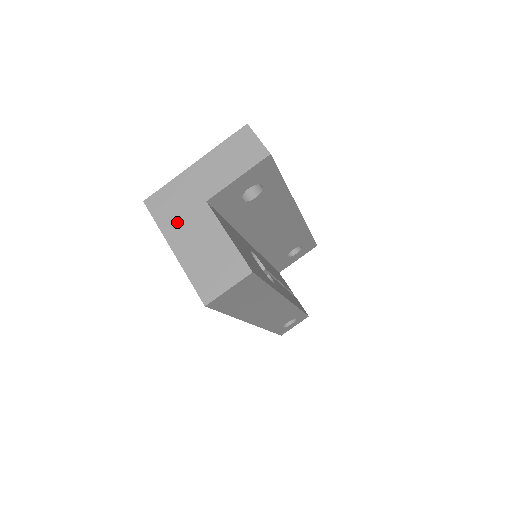
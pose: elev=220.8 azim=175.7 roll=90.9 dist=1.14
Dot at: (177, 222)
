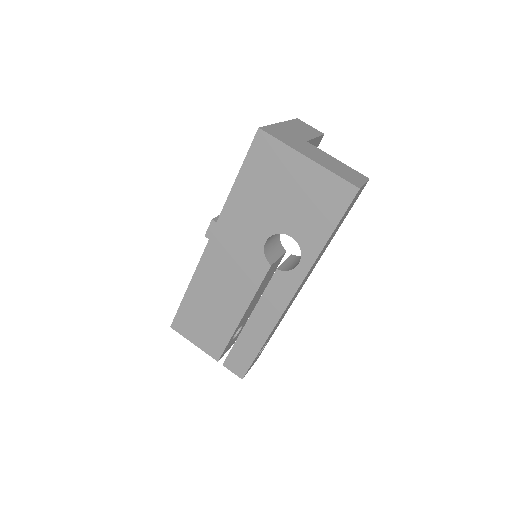
Dot at: (297, 145)
